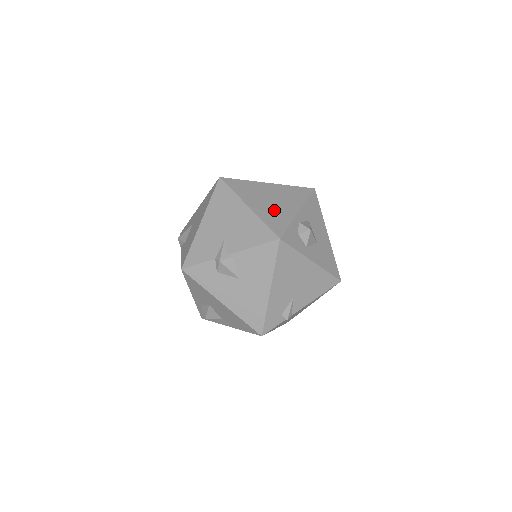
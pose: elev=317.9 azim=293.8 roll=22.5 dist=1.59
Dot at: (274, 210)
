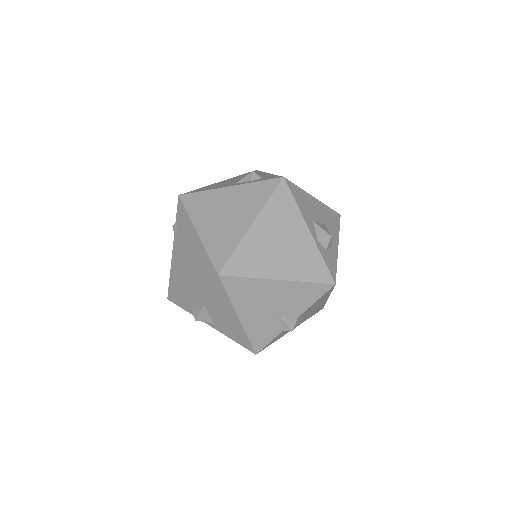
Dot at: (297, 256)
